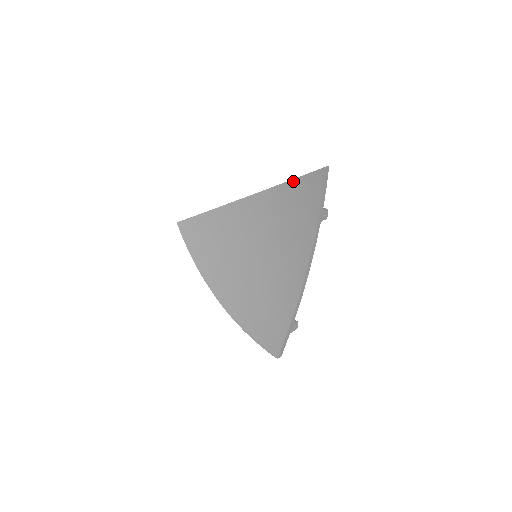
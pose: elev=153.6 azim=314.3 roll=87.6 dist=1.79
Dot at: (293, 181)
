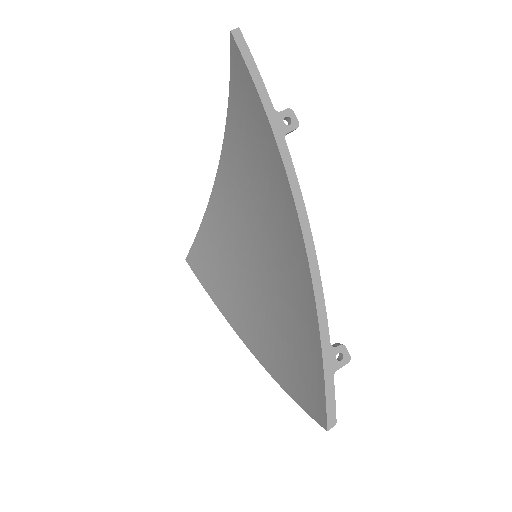
Dot at: (230, 101)
